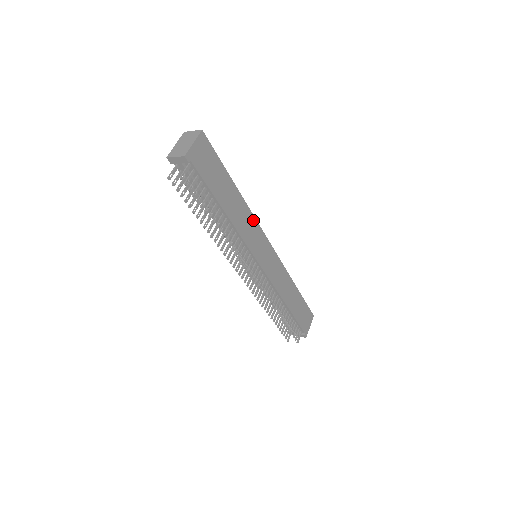
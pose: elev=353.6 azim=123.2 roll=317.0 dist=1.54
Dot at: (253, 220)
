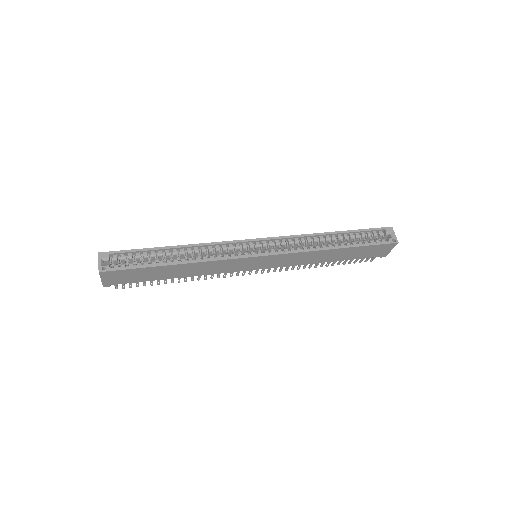
Dot at: (219, 262)
